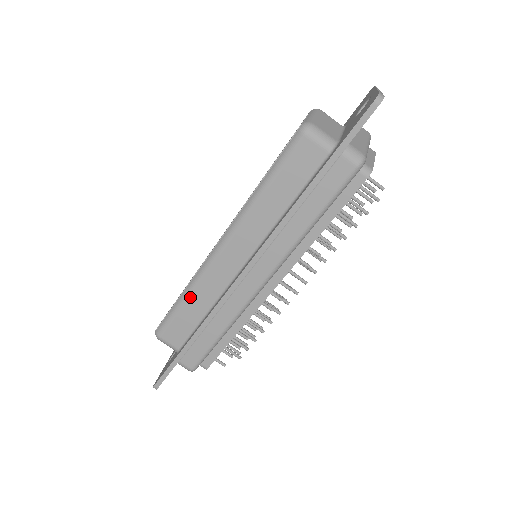
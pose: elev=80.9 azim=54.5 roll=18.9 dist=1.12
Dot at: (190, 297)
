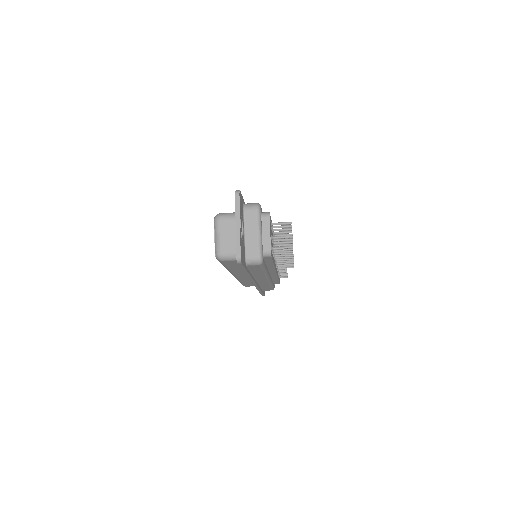
Dot at: (242, 282)
